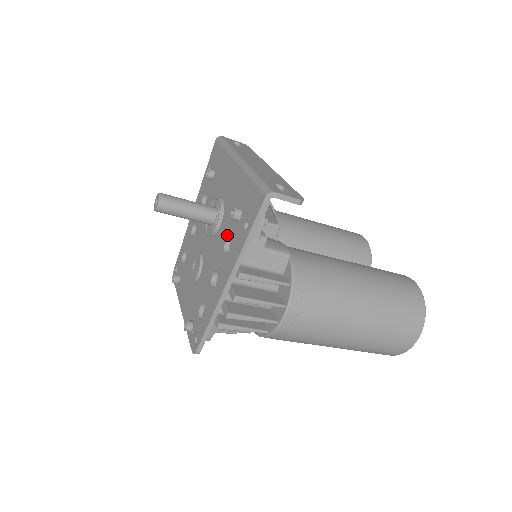
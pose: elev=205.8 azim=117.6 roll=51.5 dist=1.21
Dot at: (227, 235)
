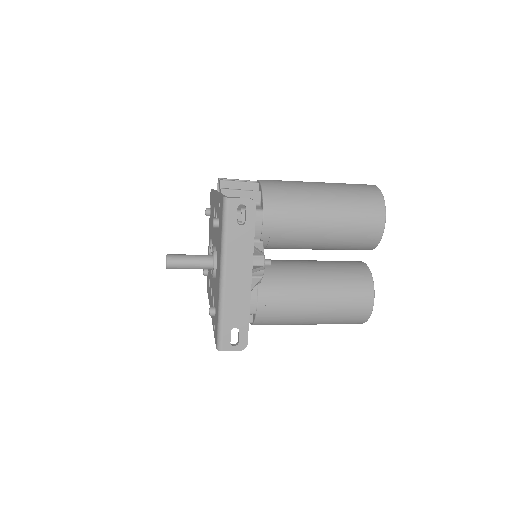
Dot at: occluded
